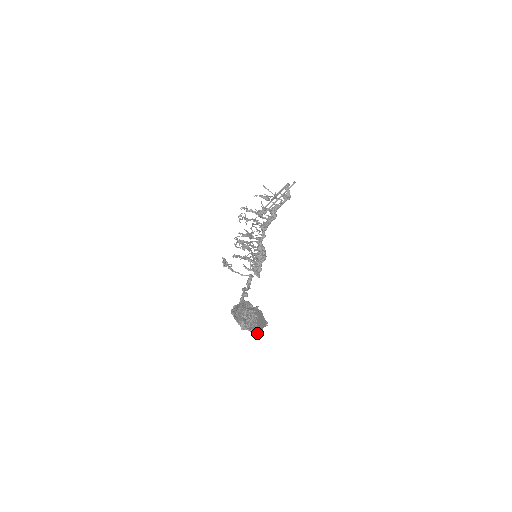
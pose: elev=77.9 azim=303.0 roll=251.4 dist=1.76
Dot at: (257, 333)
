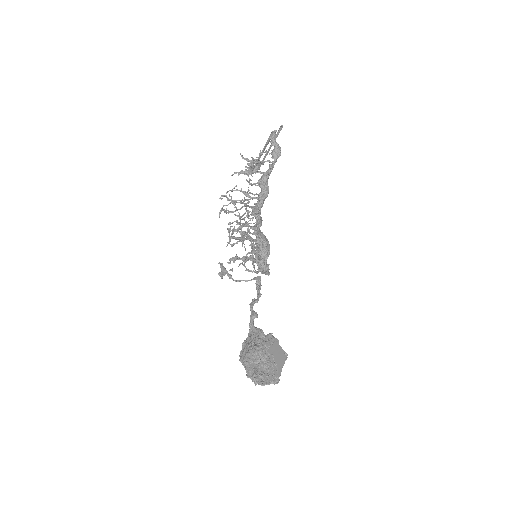
Dot at: (275, 383)
